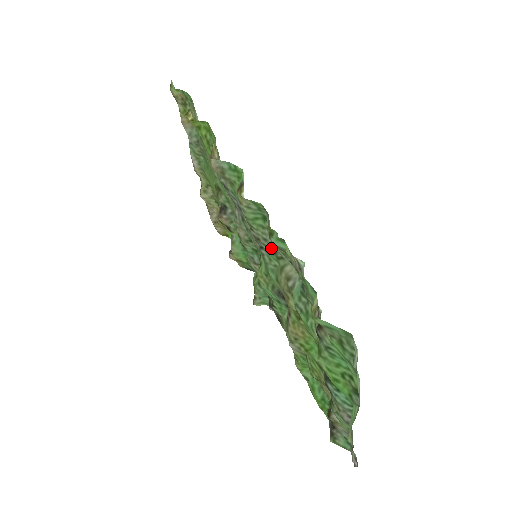
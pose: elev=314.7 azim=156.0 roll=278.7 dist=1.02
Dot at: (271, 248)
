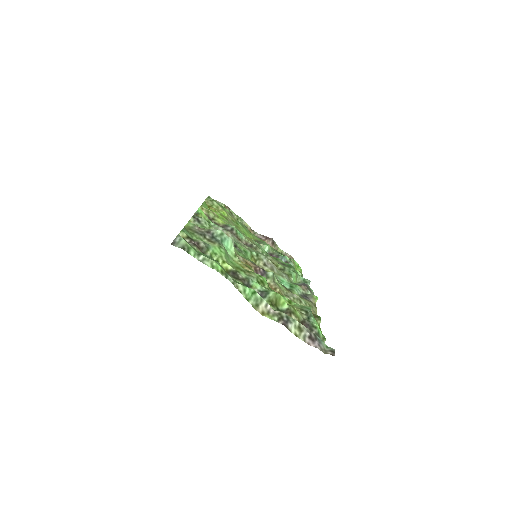
Dot at: occluded
